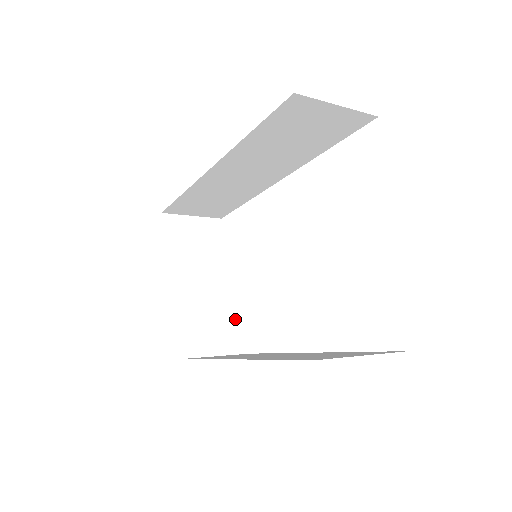
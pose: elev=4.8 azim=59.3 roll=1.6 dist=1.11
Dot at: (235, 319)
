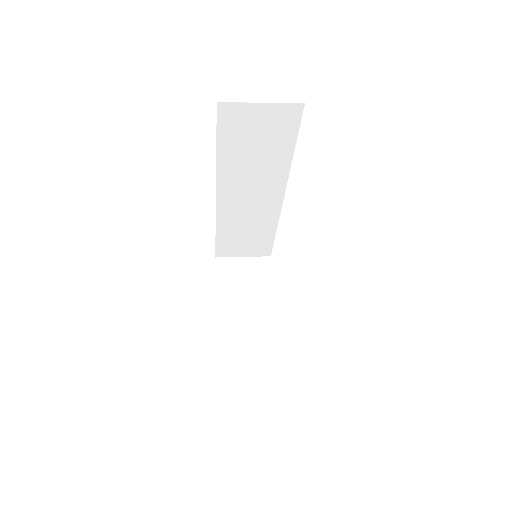
Dot at: (274, 333)
